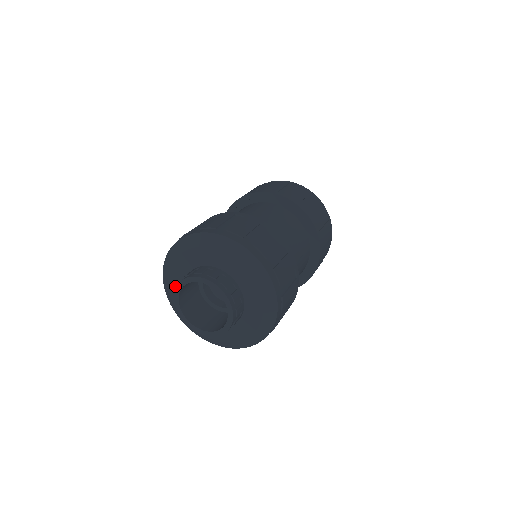
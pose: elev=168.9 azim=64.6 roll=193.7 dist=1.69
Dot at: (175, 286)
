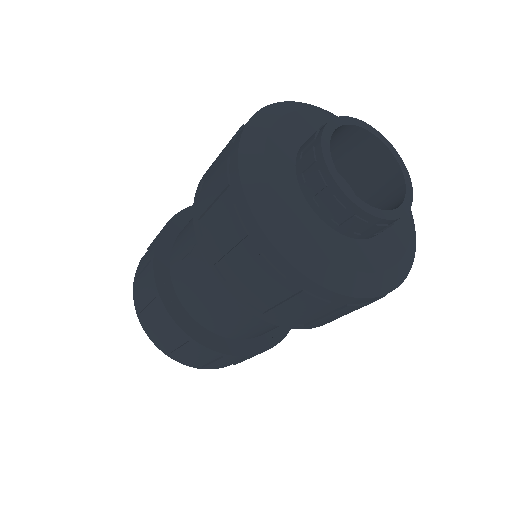
Dot at: (277, 164)
